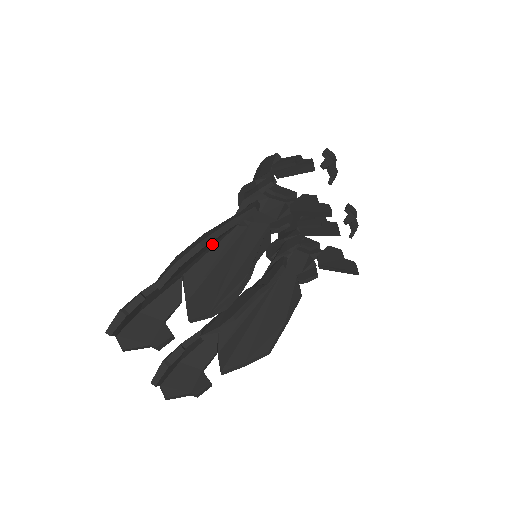
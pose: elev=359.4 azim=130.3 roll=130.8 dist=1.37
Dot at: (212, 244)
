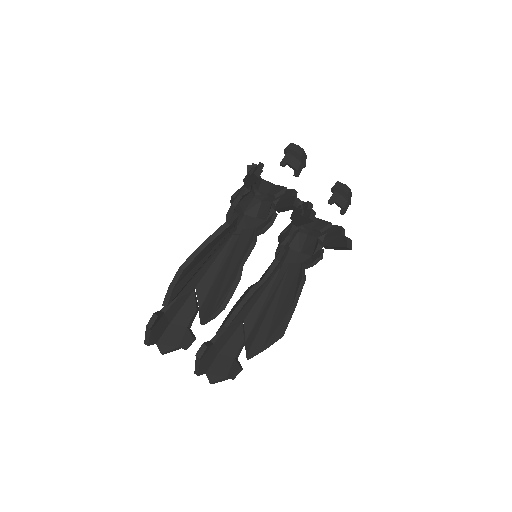
Dot at: (205, 260)
